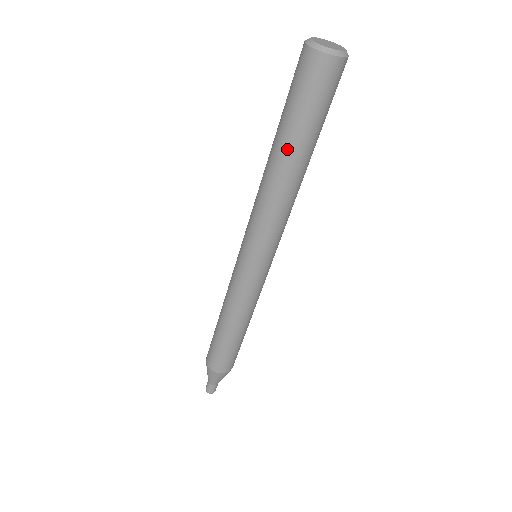
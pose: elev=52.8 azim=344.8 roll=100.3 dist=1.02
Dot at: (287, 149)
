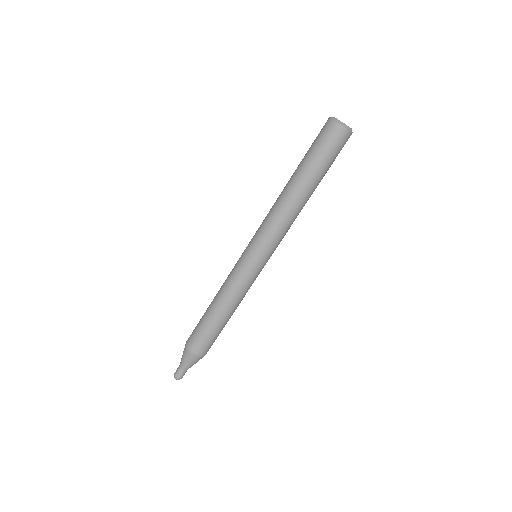
Dot at: (295, 172)
